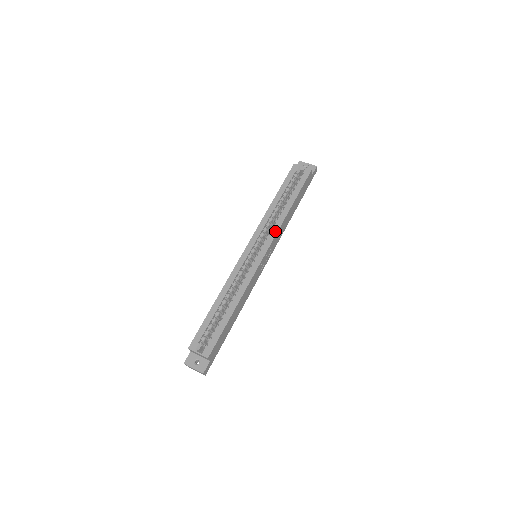
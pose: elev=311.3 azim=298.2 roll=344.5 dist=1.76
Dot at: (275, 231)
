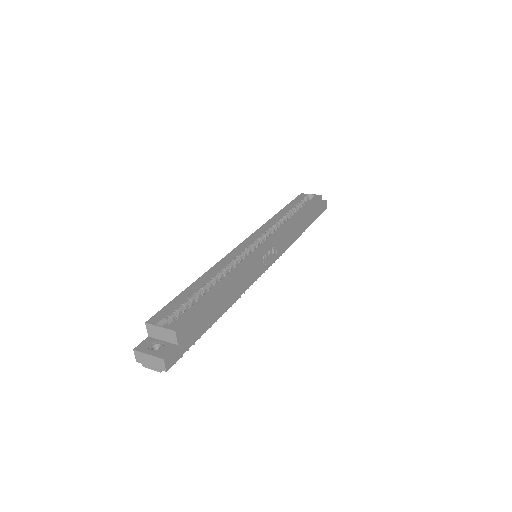
Dot at: (281, 229)
